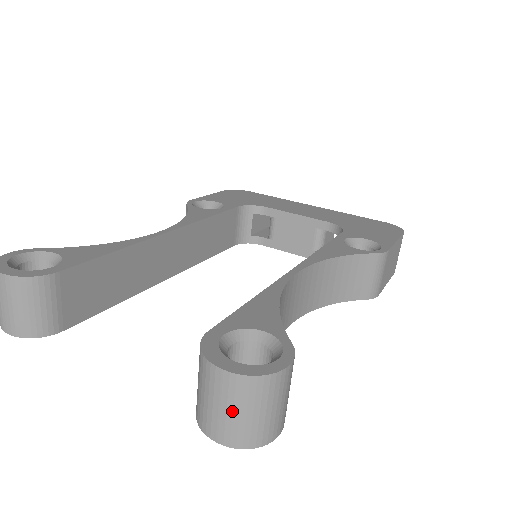
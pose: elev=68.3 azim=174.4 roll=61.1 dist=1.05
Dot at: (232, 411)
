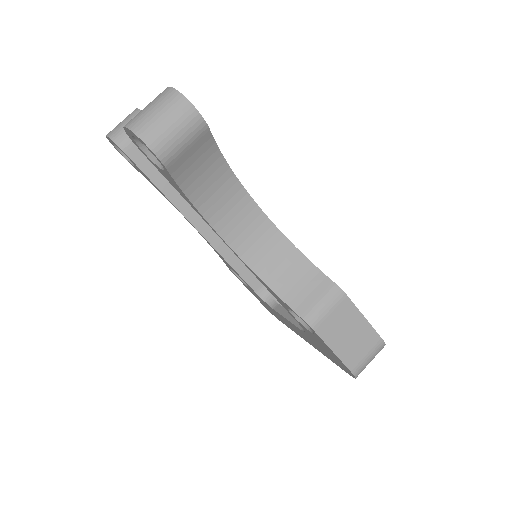
Dot at: (149, 106)
